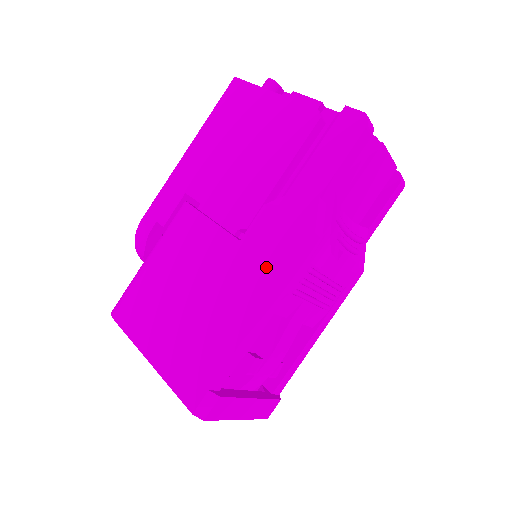
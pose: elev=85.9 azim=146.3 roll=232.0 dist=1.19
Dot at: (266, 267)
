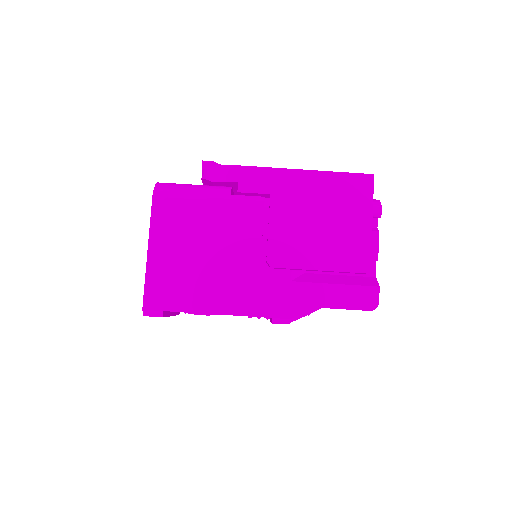
Dot at: (254, 300)
